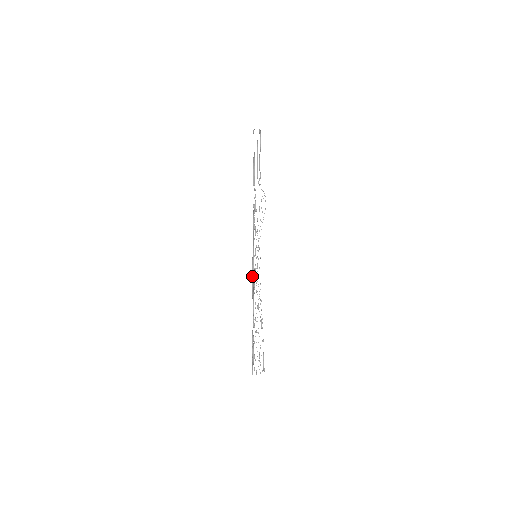
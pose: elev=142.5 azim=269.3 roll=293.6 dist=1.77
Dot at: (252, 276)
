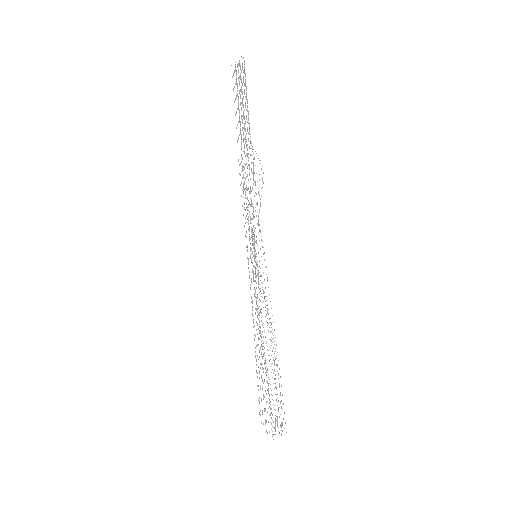
Dot at: (256, 287)
